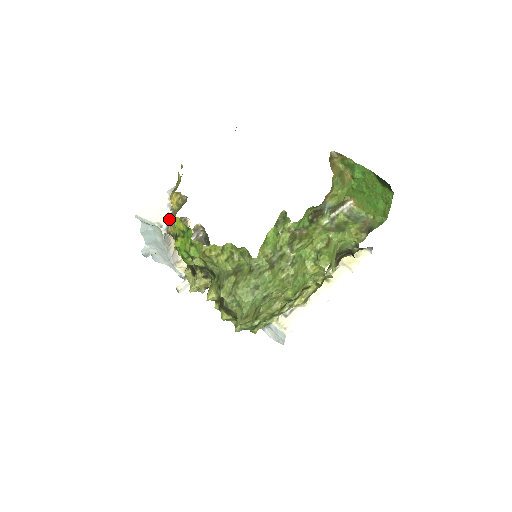
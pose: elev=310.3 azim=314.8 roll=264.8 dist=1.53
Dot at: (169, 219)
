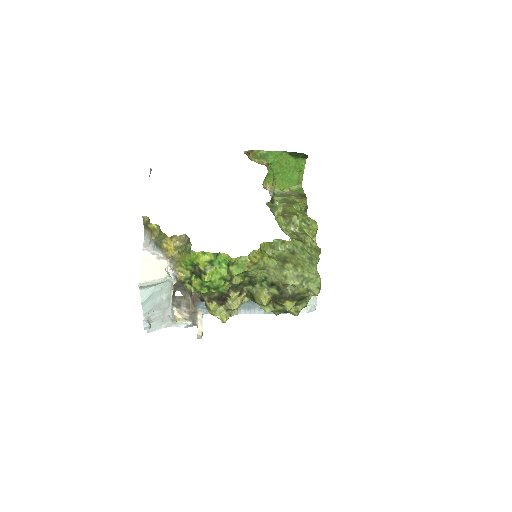
Dot at: (170, 269)
